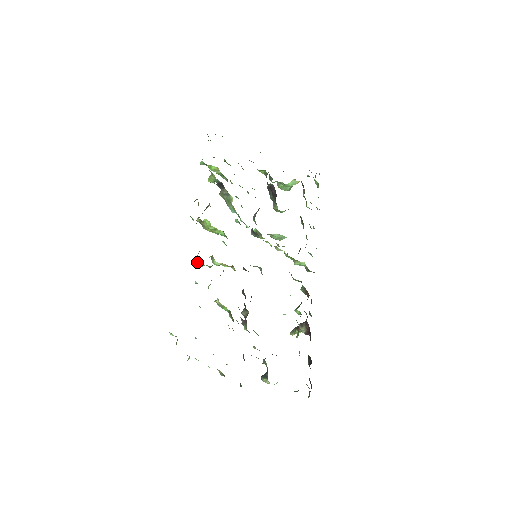
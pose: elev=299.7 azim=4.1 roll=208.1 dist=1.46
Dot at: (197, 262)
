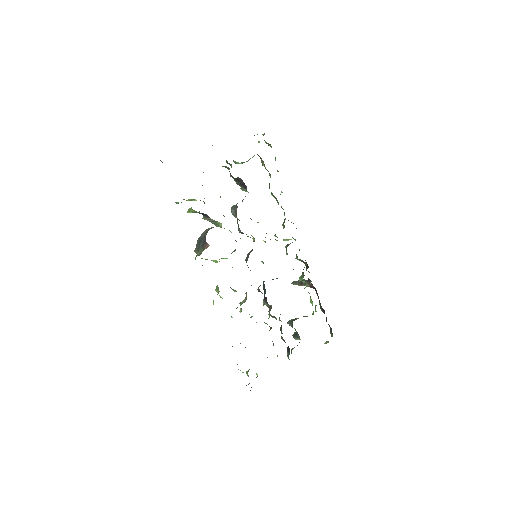
Dot at: occluded
